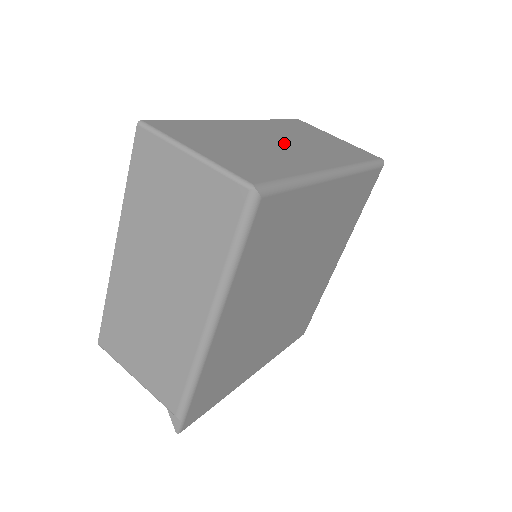
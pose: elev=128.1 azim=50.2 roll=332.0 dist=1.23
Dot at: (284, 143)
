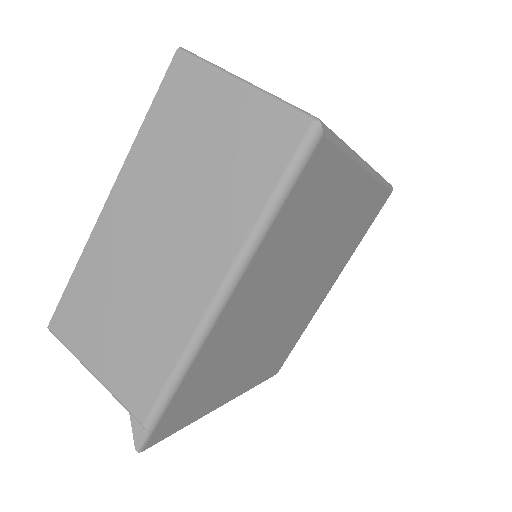
Dot at: occluded
